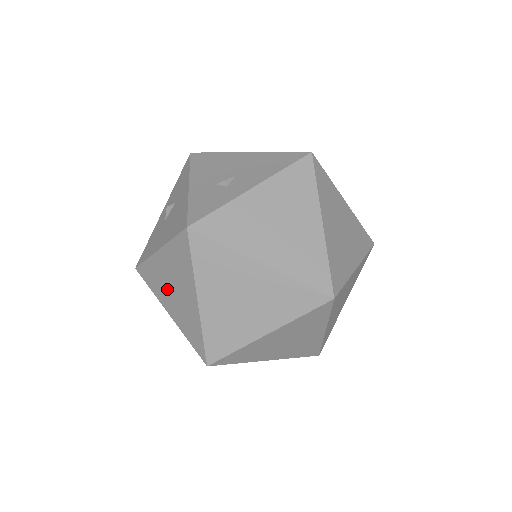
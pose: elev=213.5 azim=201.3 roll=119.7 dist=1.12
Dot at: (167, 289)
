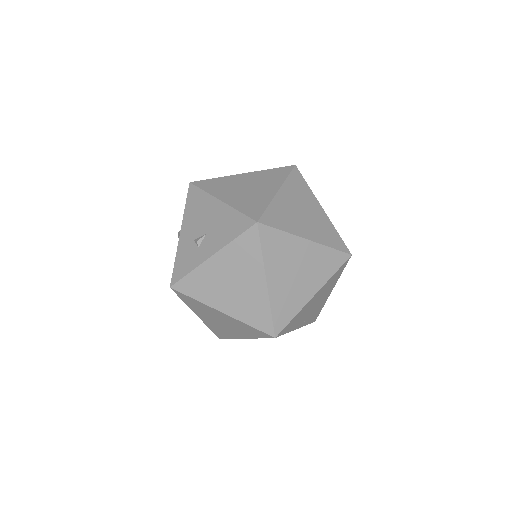
Dot at: occluded
